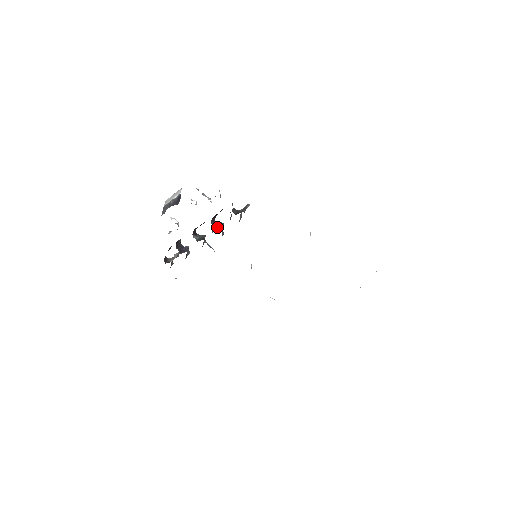
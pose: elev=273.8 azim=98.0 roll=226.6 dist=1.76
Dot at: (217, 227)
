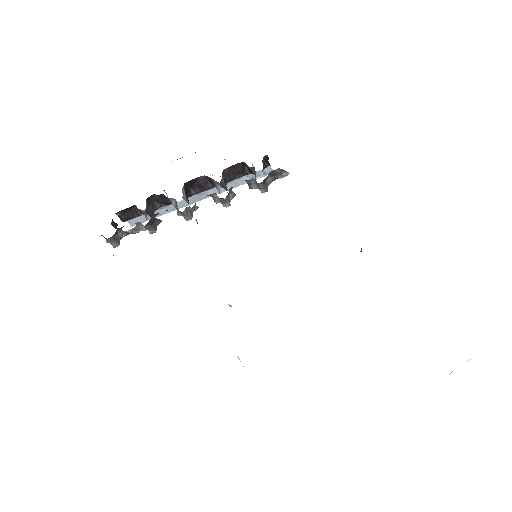
Dot at: (225, 188)
